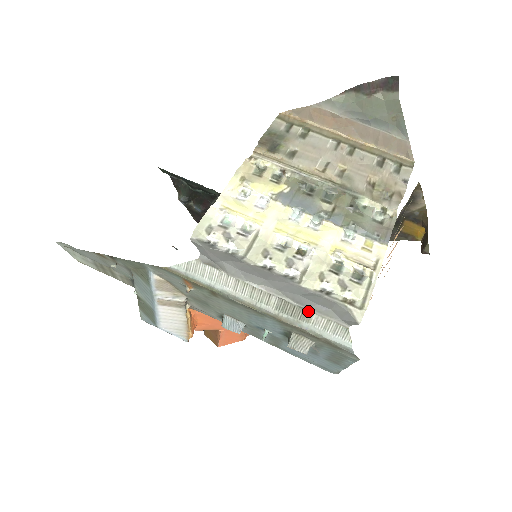
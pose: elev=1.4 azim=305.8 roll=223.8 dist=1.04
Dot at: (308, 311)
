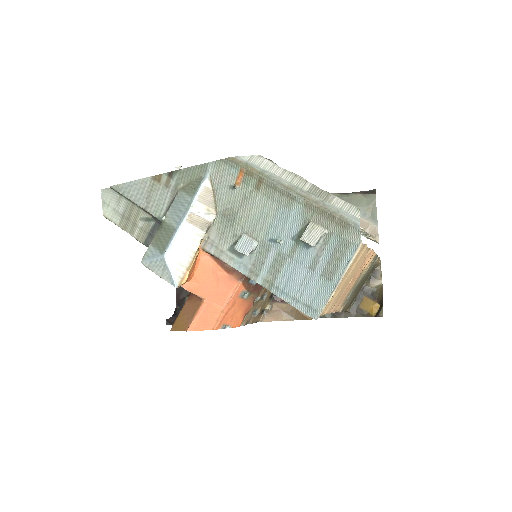
Dot at: (332, 194)
